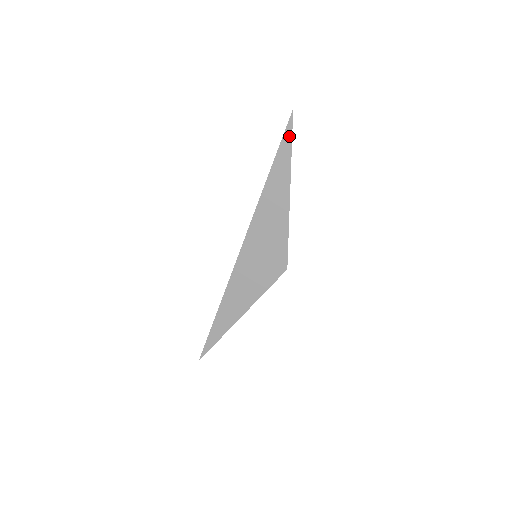
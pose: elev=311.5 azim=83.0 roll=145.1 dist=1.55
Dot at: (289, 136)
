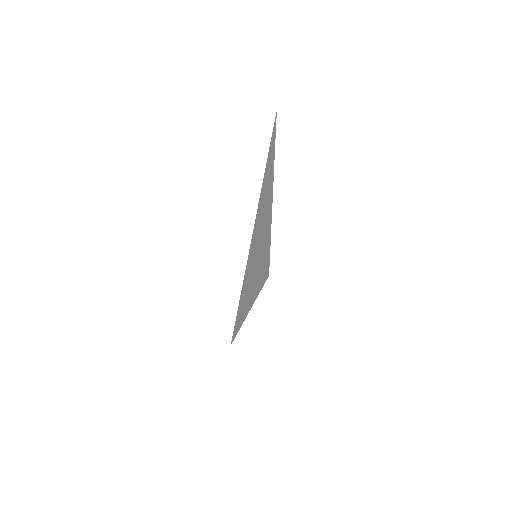
Dot at: (274, 138)
